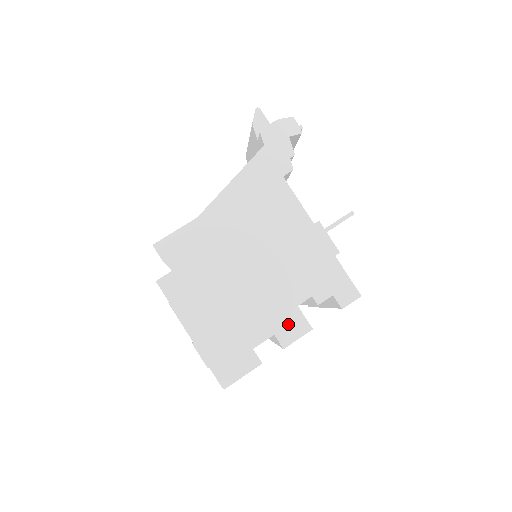
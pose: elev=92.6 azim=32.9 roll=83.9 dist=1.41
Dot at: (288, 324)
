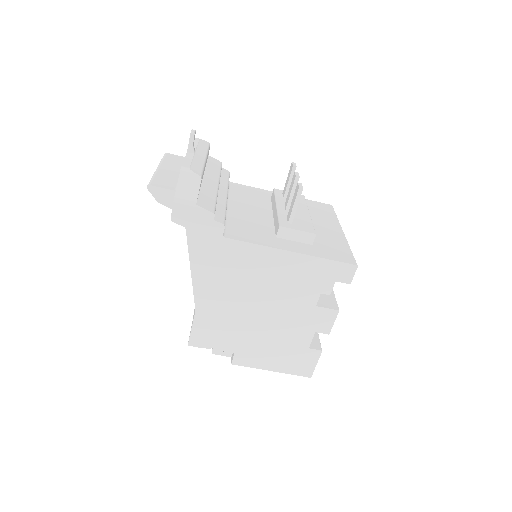
Dot at: (319, 320)
